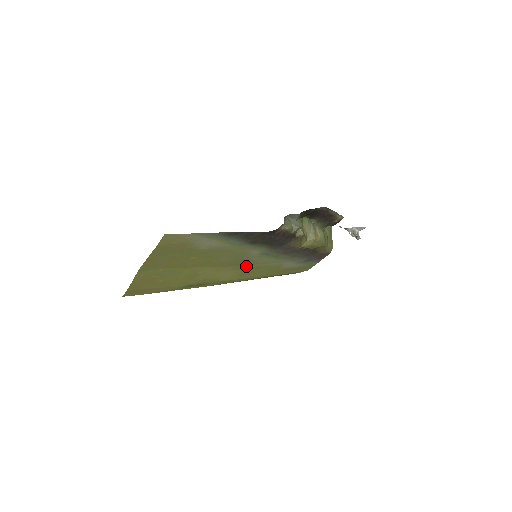
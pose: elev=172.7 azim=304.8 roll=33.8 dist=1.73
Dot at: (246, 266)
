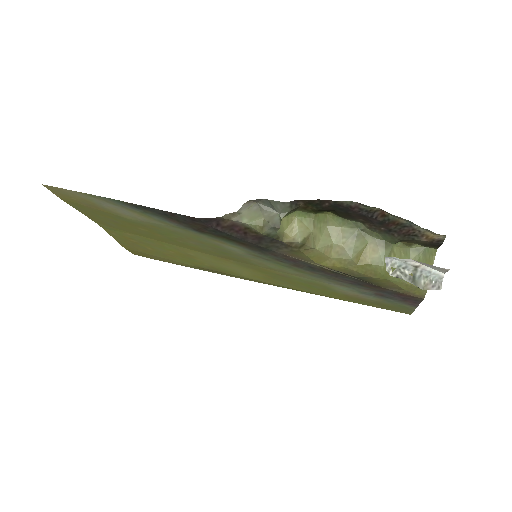
Dot at: (258, 267)
